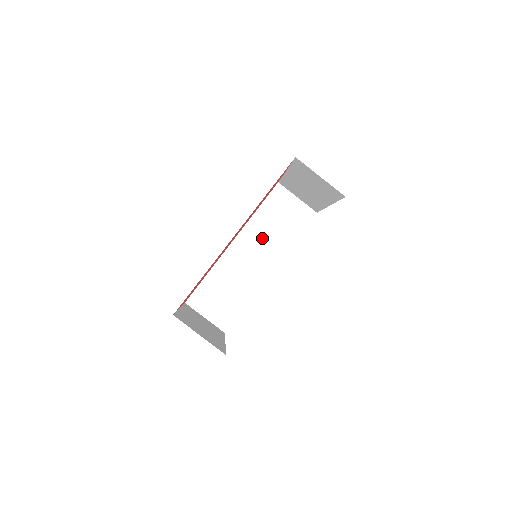
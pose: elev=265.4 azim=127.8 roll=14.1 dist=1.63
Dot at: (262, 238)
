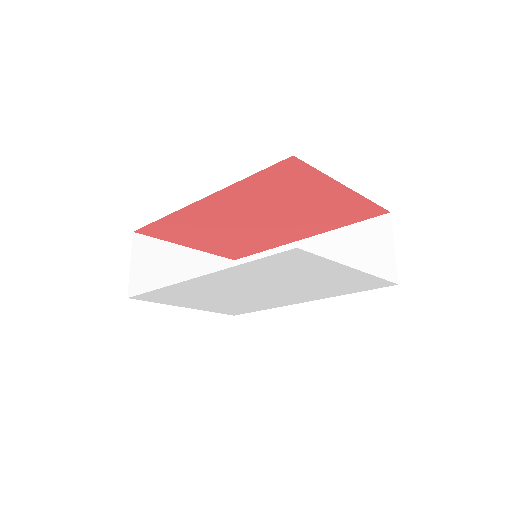
Dot at: occluded
